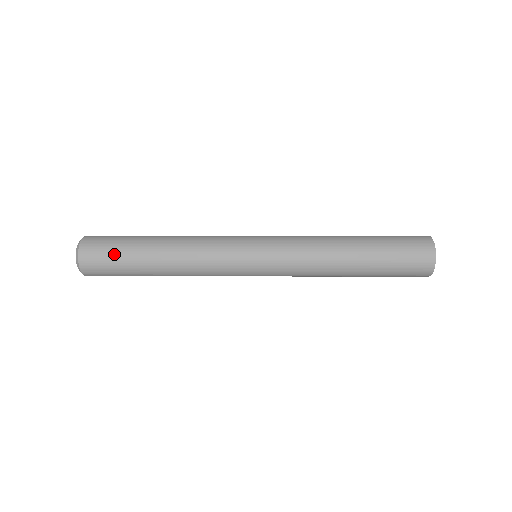
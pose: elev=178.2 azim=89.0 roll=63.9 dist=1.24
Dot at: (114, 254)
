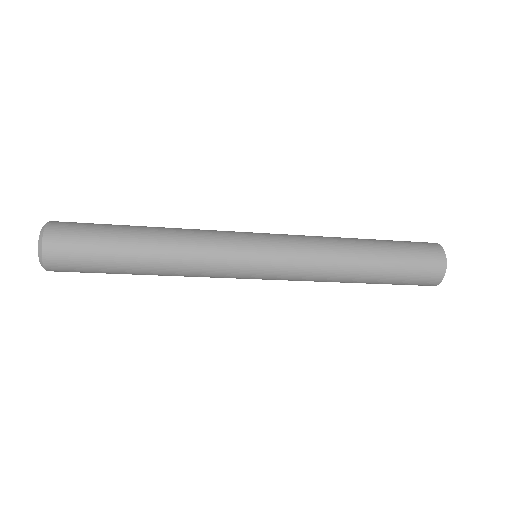
Dot at: (89, 257)
